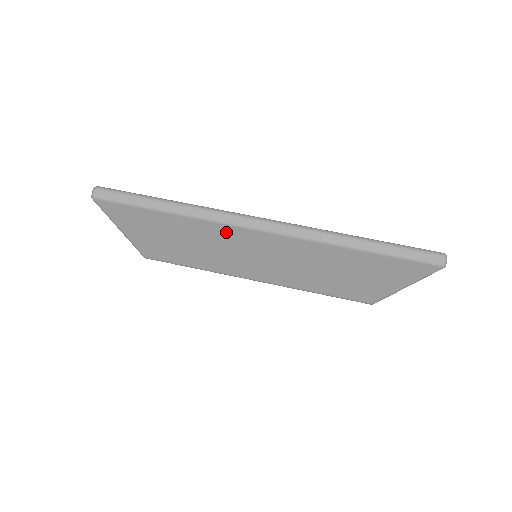
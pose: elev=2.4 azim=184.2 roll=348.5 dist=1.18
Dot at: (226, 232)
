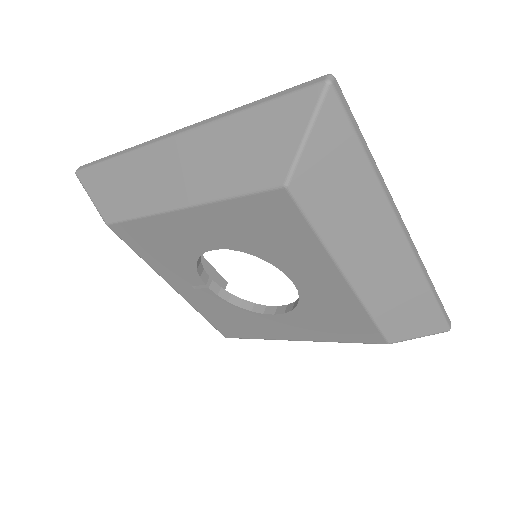
Dot at: (383, 217)
